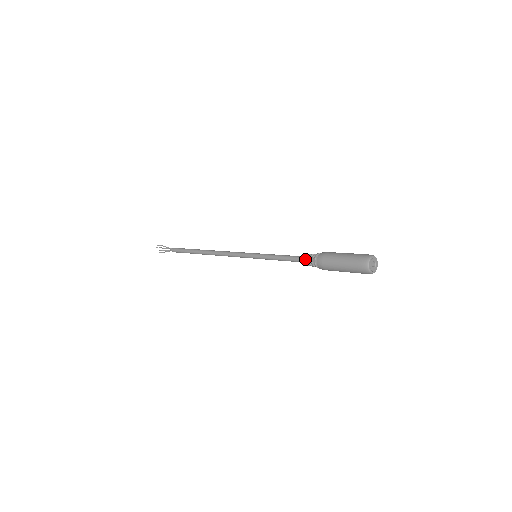
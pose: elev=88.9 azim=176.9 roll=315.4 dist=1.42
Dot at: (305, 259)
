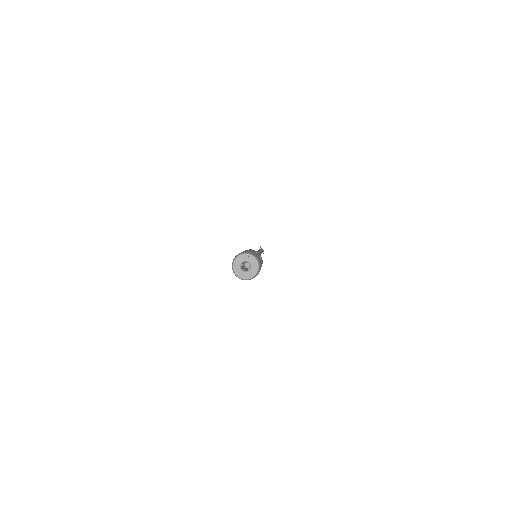
Dot at: occluded
